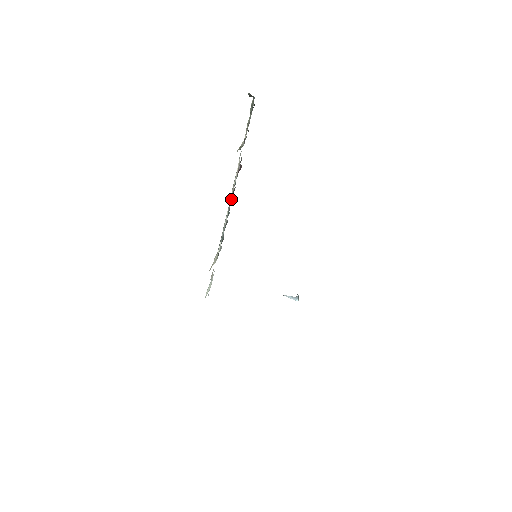
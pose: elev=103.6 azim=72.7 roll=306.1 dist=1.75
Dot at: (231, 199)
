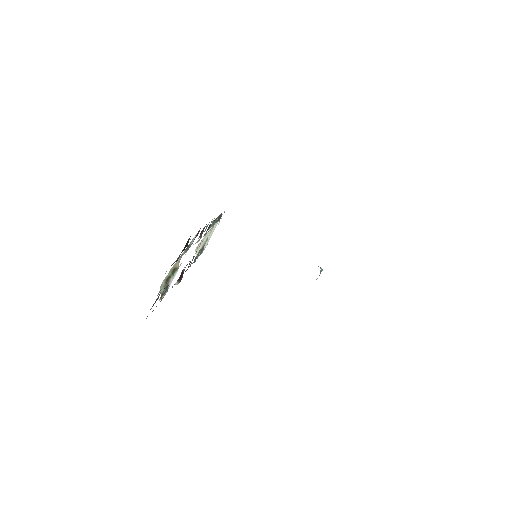
Dot at: (189, 263)
